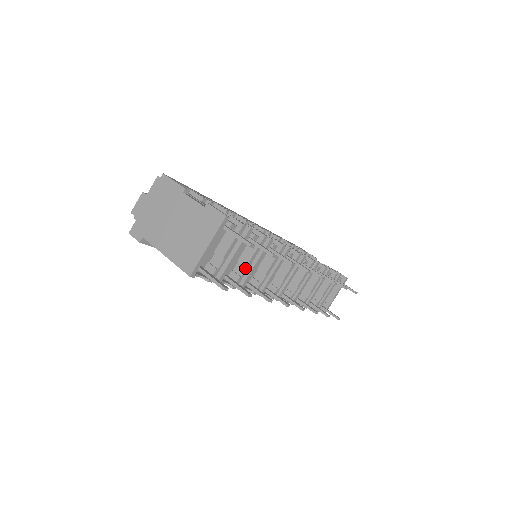
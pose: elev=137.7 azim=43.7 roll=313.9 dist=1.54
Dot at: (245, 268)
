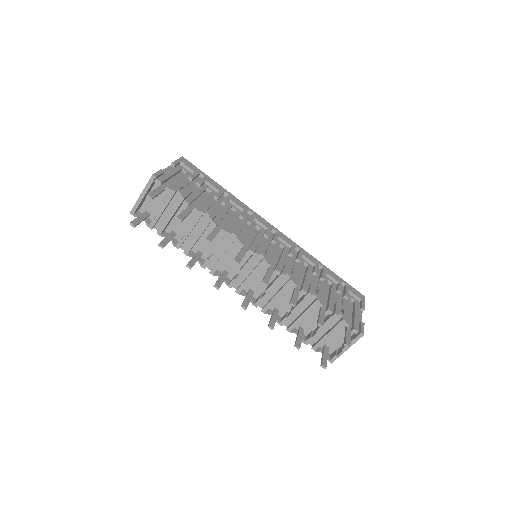
Dot at: (186, 234)
